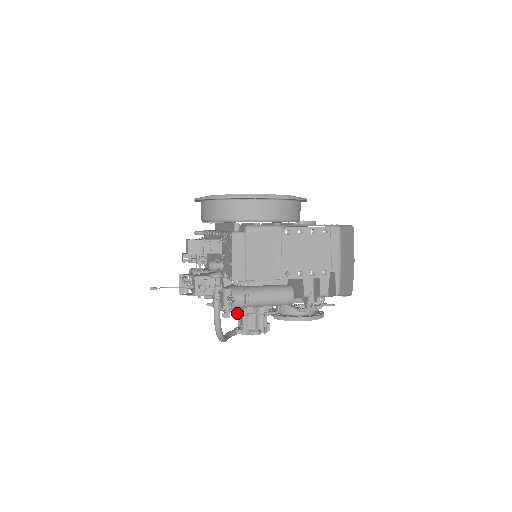
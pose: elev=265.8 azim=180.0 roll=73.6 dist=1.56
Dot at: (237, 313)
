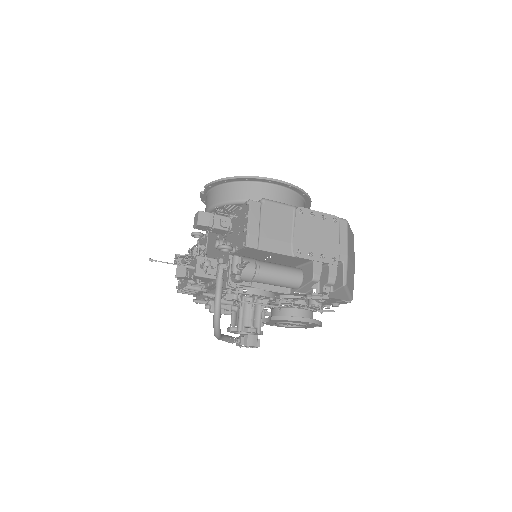
Dot at: (236, 302)
